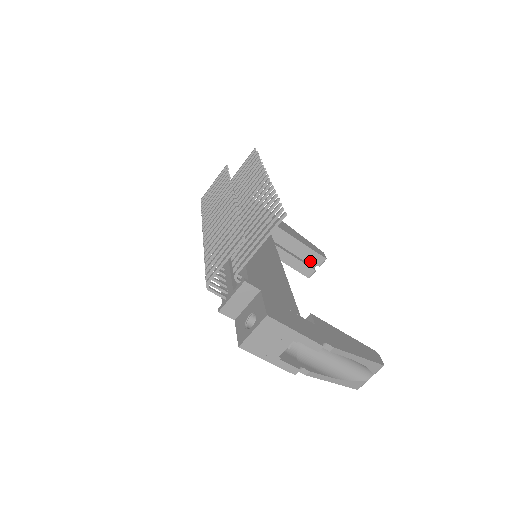
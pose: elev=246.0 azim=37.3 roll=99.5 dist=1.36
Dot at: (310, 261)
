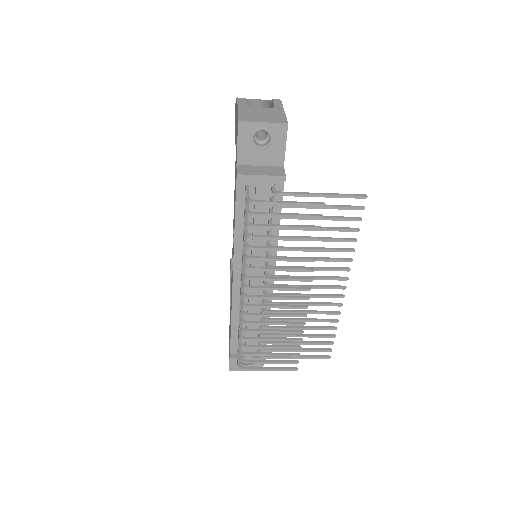
Dot at: occluded
